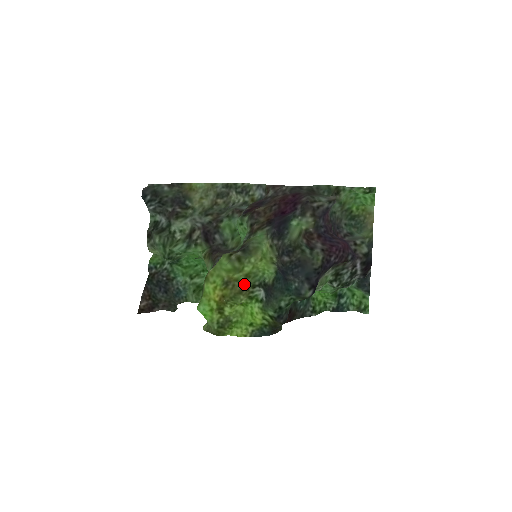
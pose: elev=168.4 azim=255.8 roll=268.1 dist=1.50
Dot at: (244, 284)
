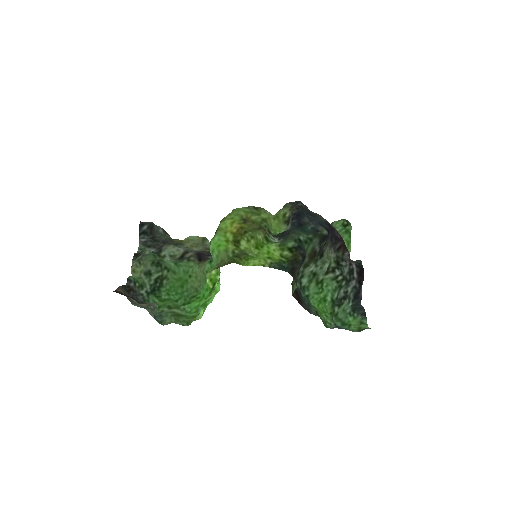
Dot at: (261, 224)
